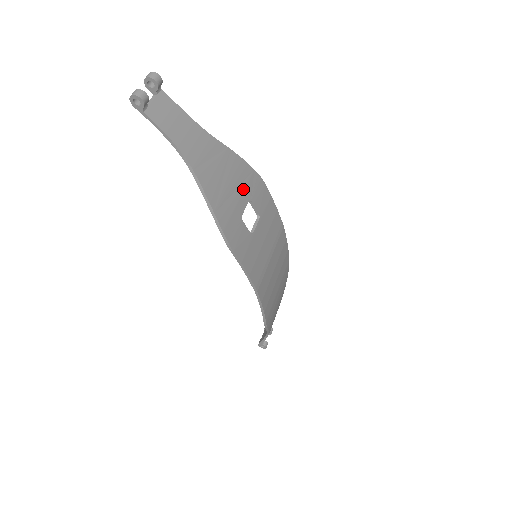
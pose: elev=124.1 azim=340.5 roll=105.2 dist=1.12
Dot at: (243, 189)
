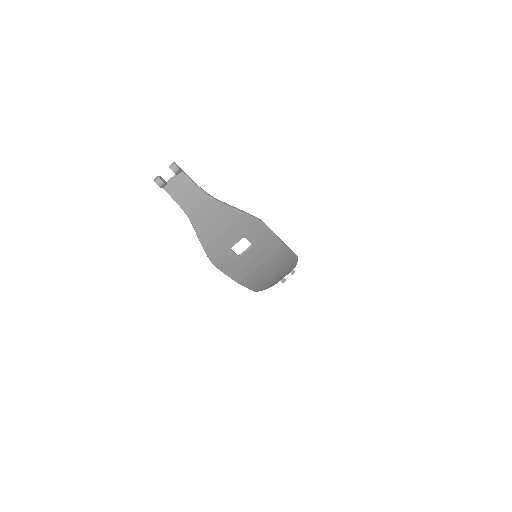
Dot at: (238, 232)
